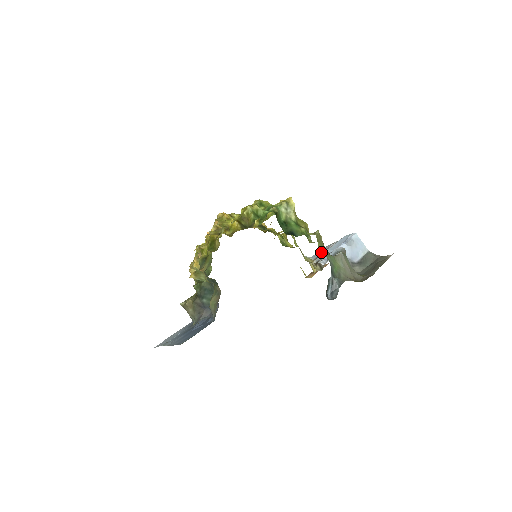
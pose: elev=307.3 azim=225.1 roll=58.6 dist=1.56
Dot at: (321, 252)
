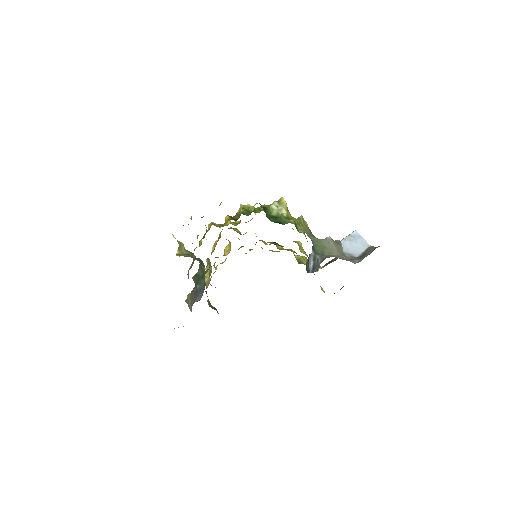
Dot at: occluded
